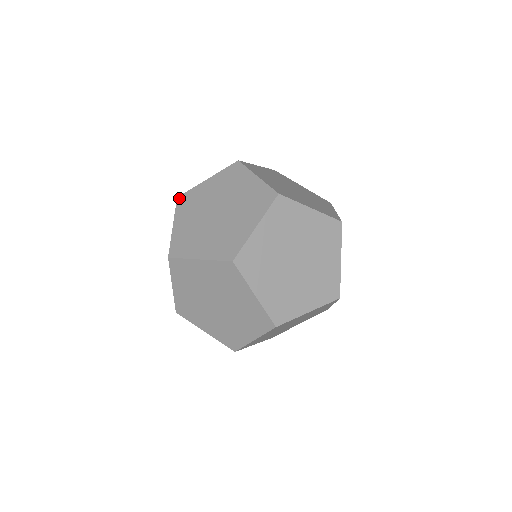
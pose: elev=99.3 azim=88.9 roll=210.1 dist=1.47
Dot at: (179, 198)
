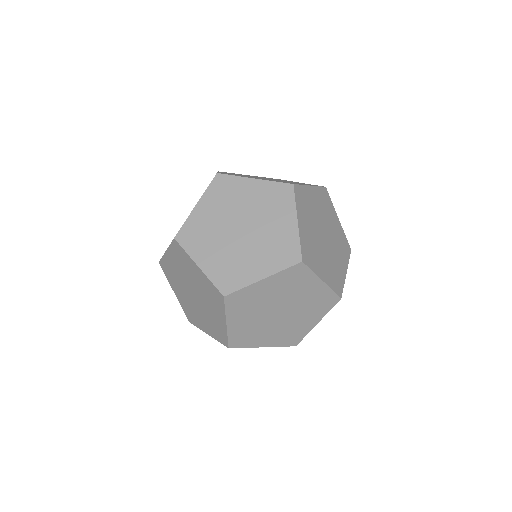
Dot at: (178, 237)
